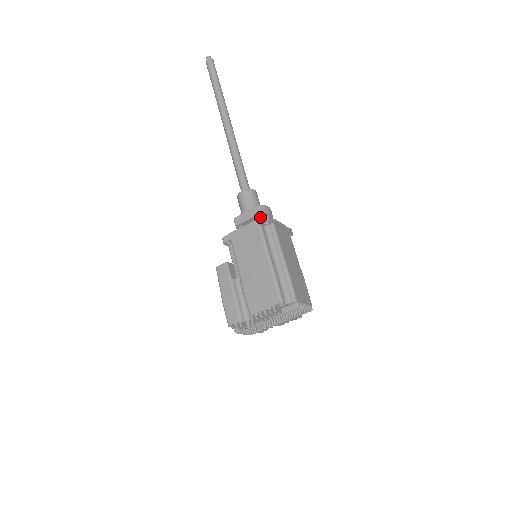
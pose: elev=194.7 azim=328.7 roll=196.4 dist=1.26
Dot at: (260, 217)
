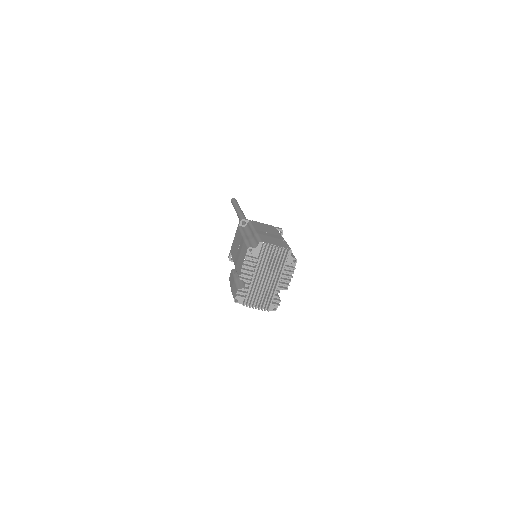
Dot at: occluded
